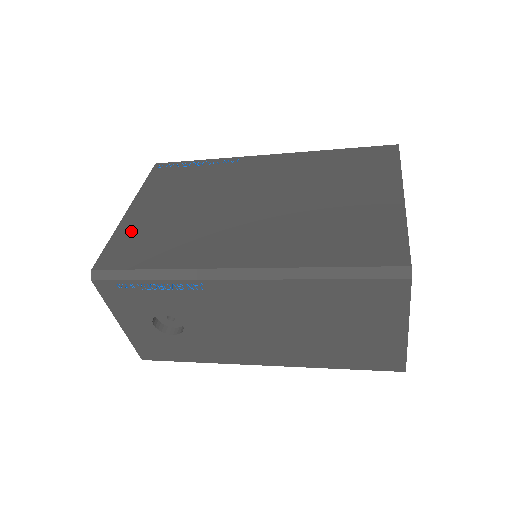
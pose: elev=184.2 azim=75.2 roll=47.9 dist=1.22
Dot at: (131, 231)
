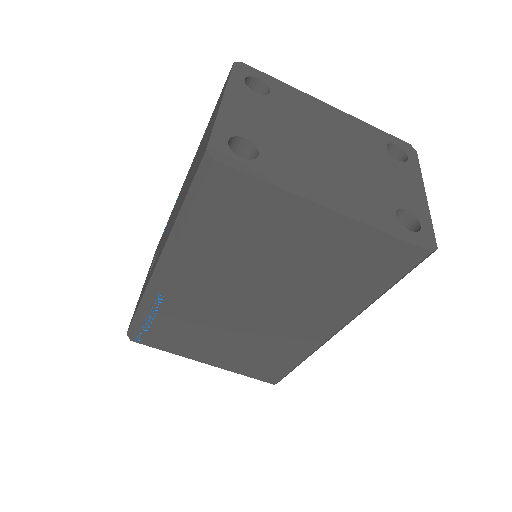
Dot at: occluded
